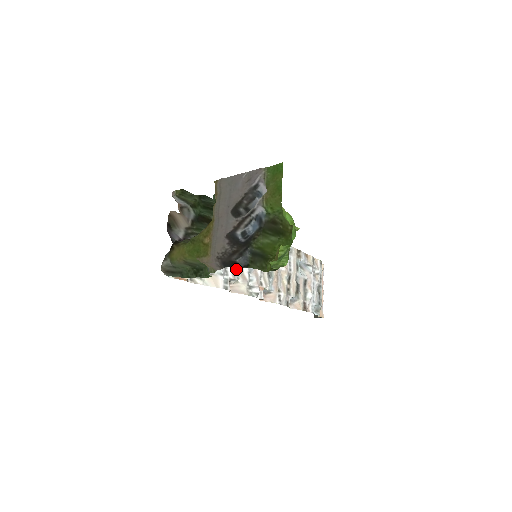
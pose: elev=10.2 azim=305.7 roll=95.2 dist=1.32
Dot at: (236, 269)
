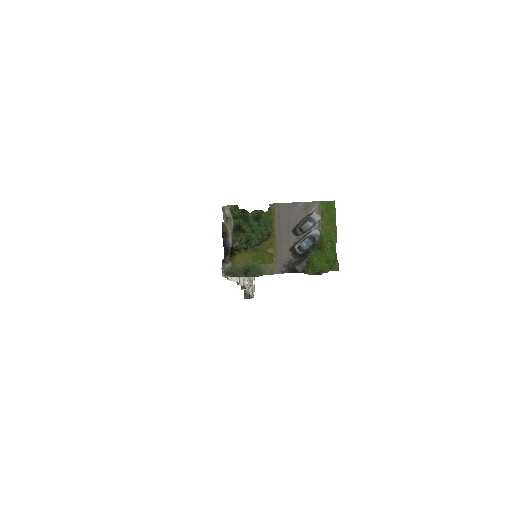
Dot at: occluded
